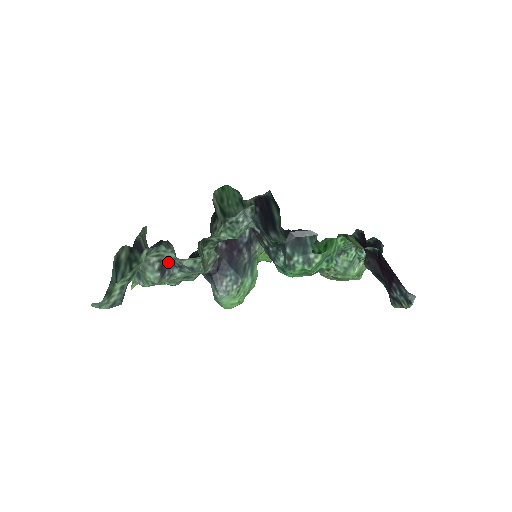
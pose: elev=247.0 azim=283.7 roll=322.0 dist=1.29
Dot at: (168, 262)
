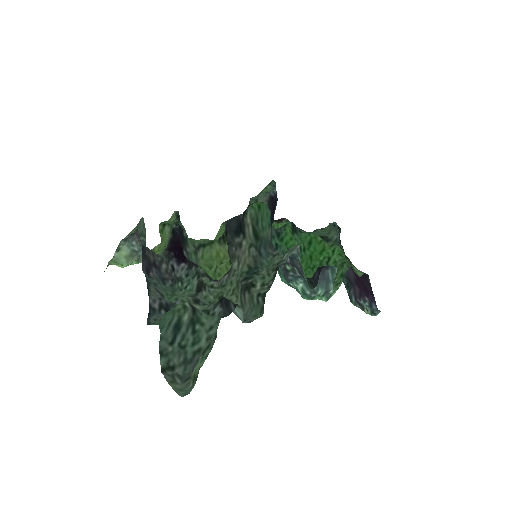
Dot at: occluded
